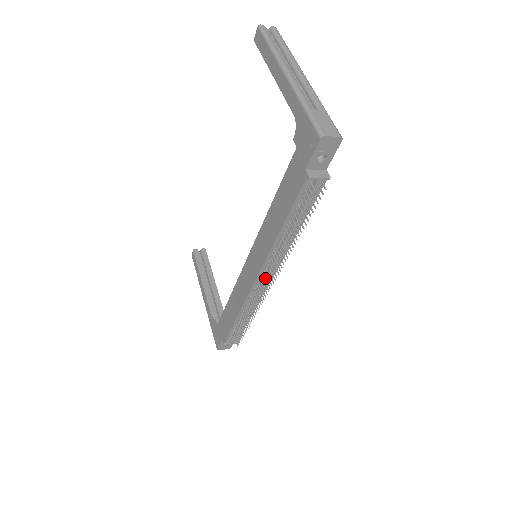
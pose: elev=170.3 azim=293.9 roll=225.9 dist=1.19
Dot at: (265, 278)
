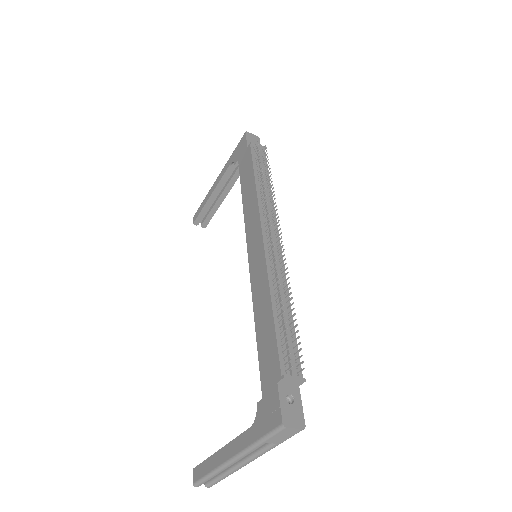
Dot at: (270, 232)
